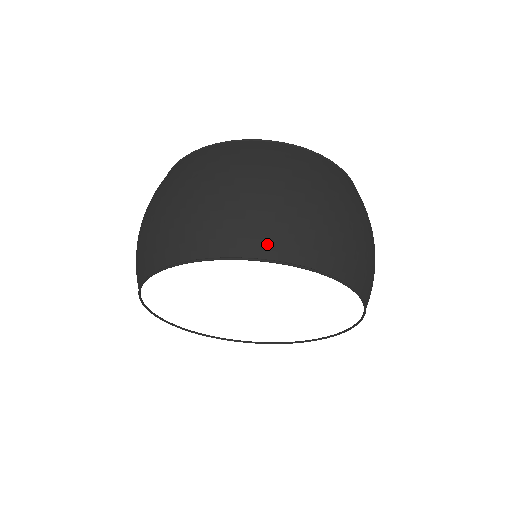
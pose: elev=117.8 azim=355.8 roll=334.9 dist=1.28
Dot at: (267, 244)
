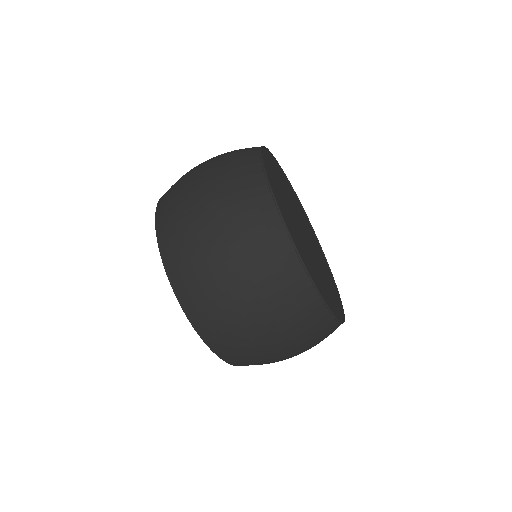
Dot at: (224, 351)
